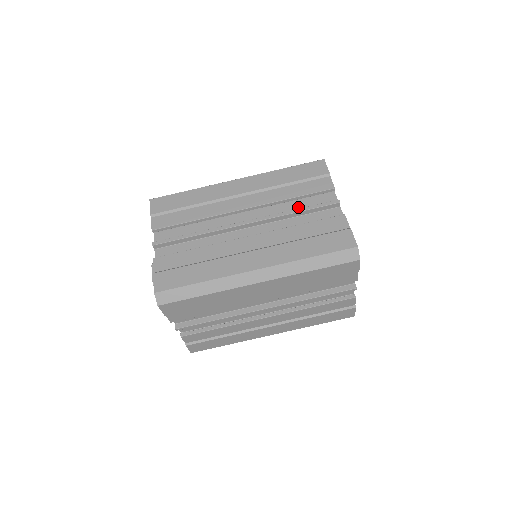
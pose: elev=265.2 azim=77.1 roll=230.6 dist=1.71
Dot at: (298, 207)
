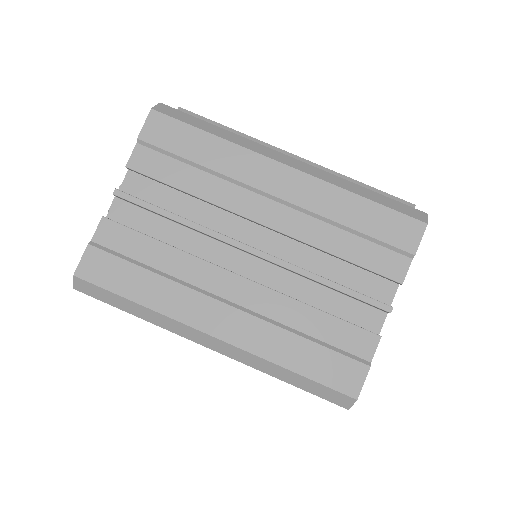
Dot at: (336, 271)
